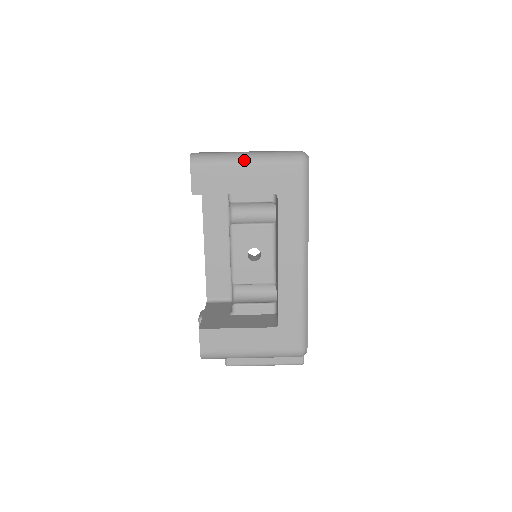
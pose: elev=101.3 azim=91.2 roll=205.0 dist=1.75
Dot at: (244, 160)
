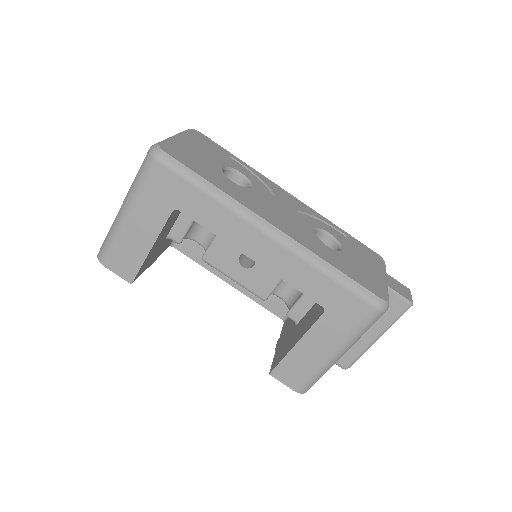
Dot at: (123, 215)
